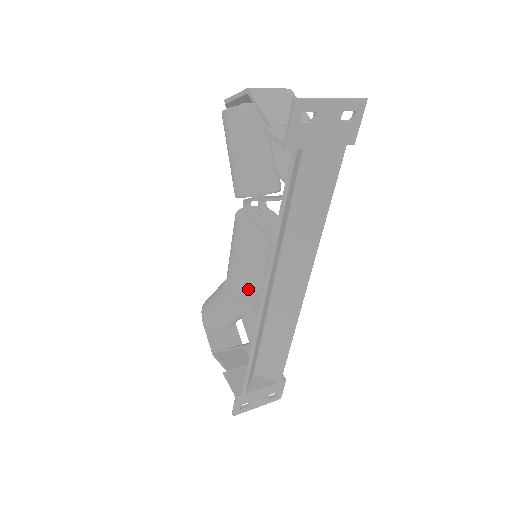
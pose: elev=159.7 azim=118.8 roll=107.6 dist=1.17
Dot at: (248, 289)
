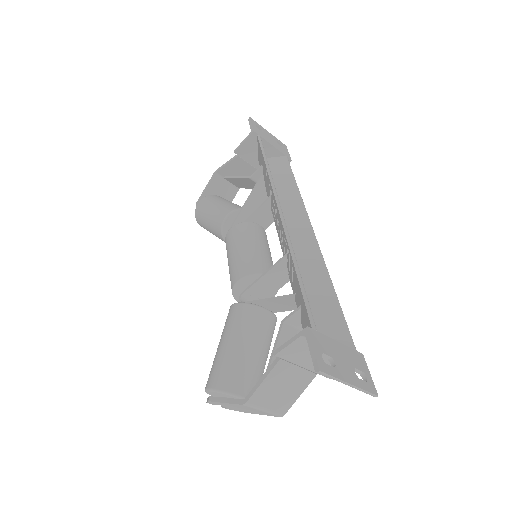
Dot at: (261, 270)
